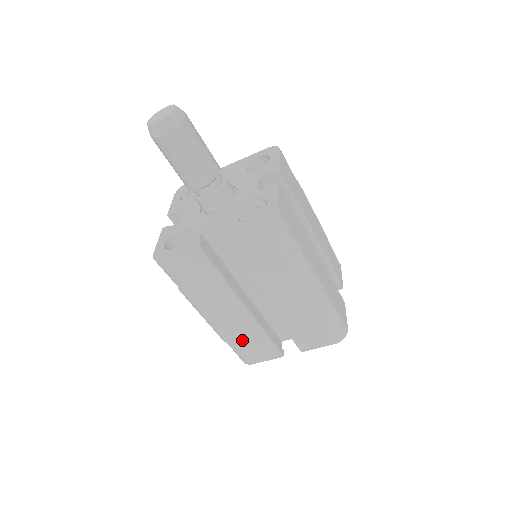
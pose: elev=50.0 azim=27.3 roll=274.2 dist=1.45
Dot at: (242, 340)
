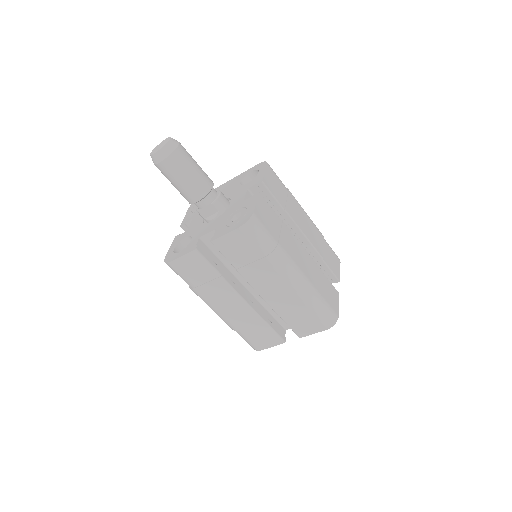
Dot at: (247, 328)
